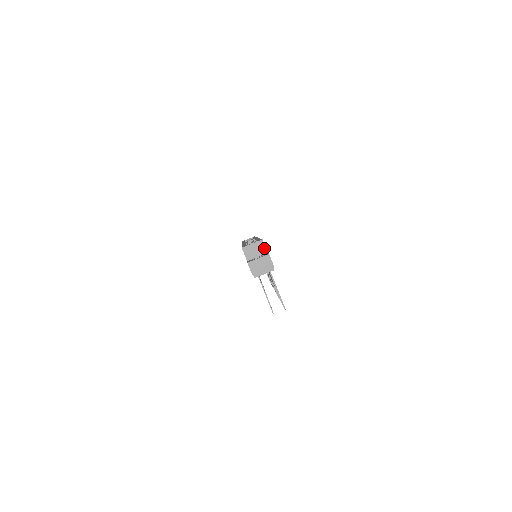
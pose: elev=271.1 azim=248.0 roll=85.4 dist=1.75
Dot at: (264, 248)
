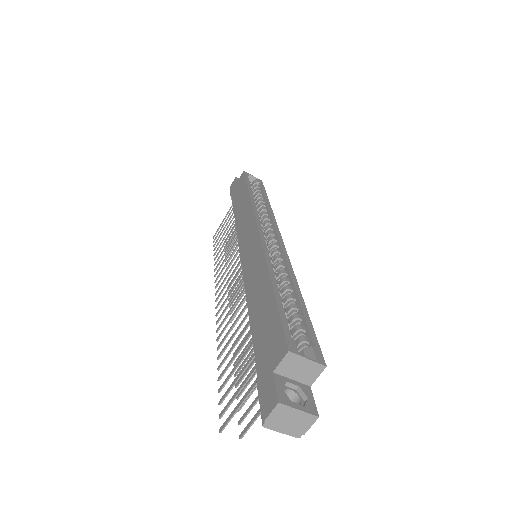
Dot at: (314, 377)
